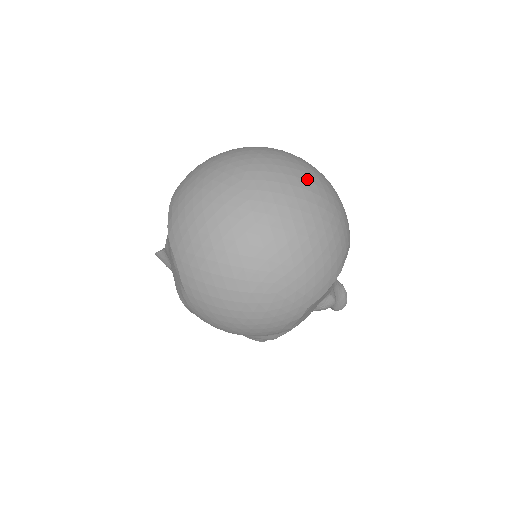
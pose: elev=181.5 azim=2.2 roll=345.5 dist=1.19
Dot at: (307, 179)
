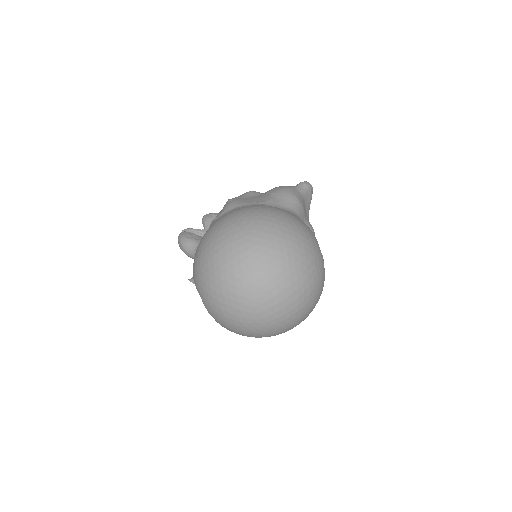
Dot at: (291, 282)
